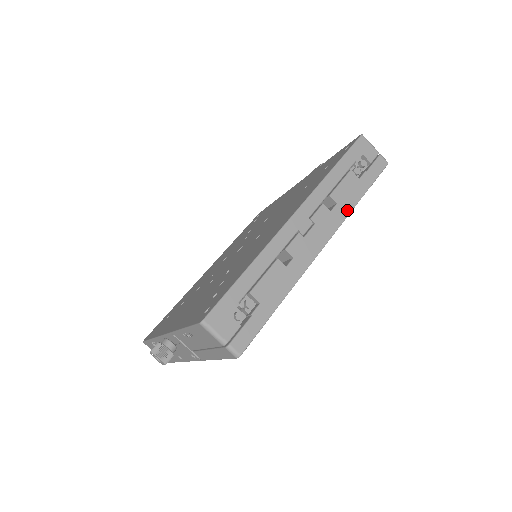
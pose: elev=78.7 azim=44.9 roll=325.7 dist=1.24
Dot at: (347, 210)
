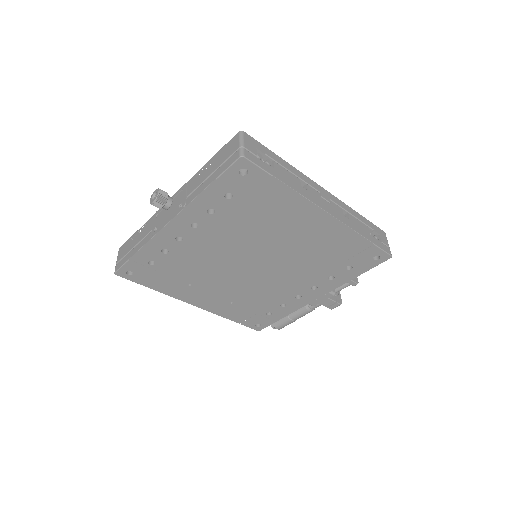
Dot at: (353, 227)
